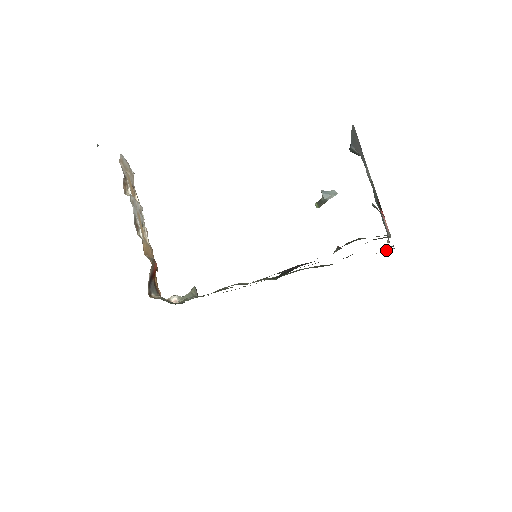
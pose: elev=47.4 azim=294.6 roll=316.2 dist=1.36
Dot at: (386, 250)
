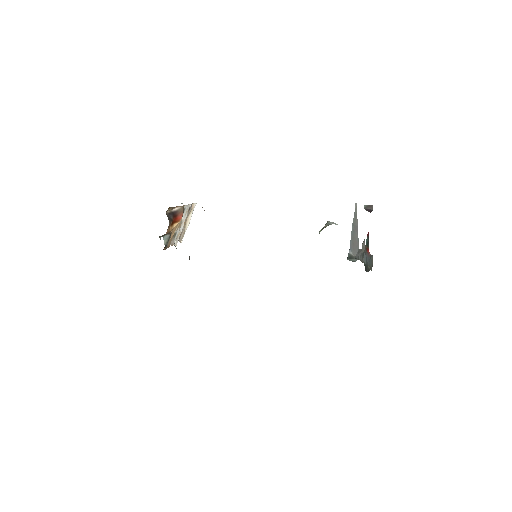
Dot at: occluded
